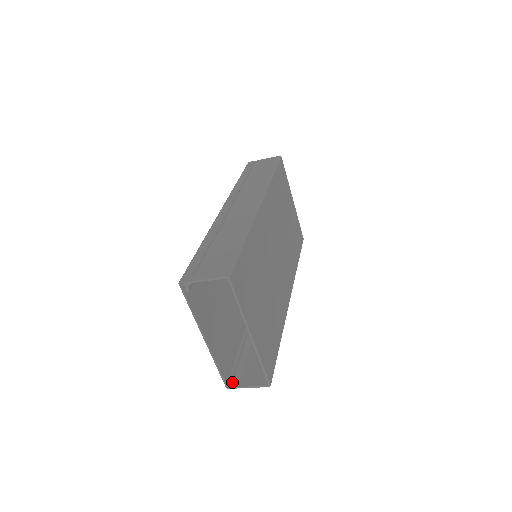
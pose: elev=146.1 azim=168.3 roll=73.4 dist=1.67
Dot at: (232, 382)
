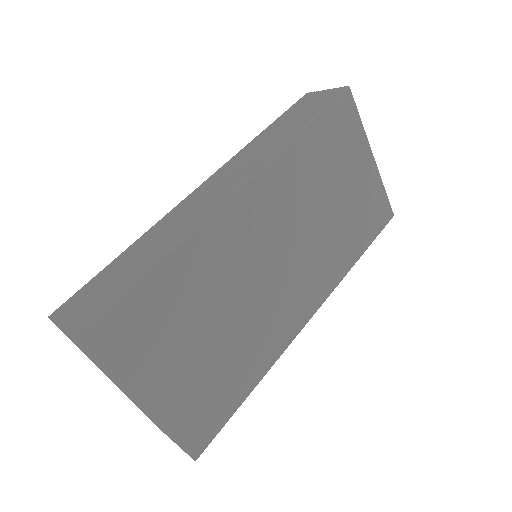
Dot at: occluded
